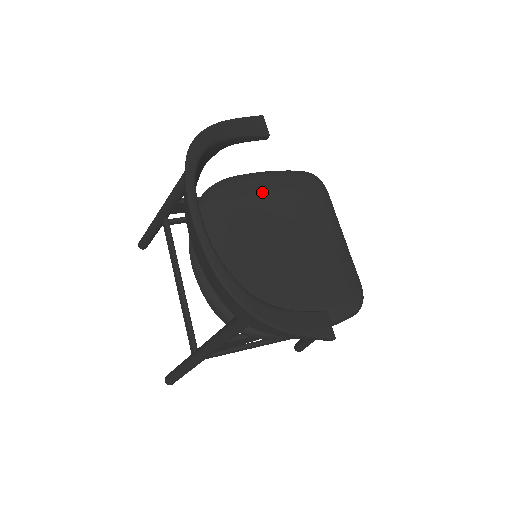
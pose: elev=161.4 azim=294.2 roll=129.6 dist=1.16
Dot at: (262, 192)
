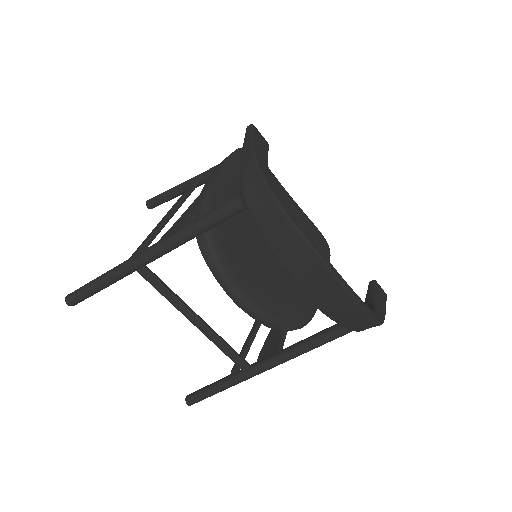
Dot at: (237, 193)
